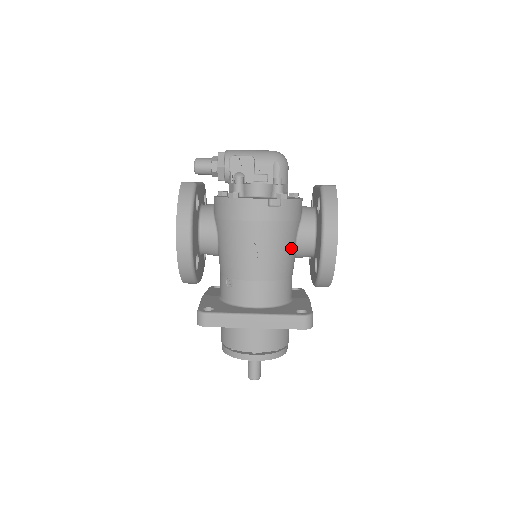
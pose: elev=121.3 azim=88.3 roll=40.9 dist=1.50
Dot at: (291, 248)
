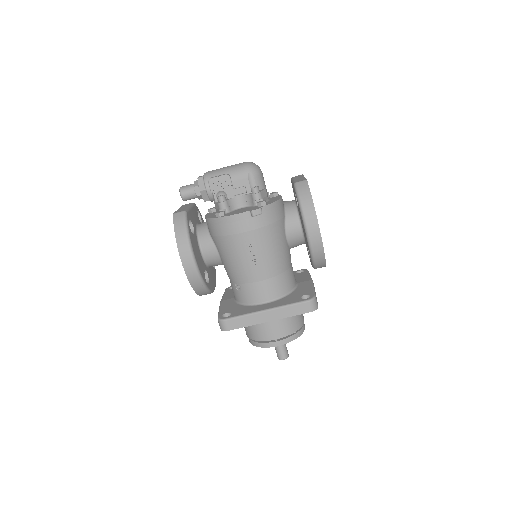
Dot at: (283, 244)
